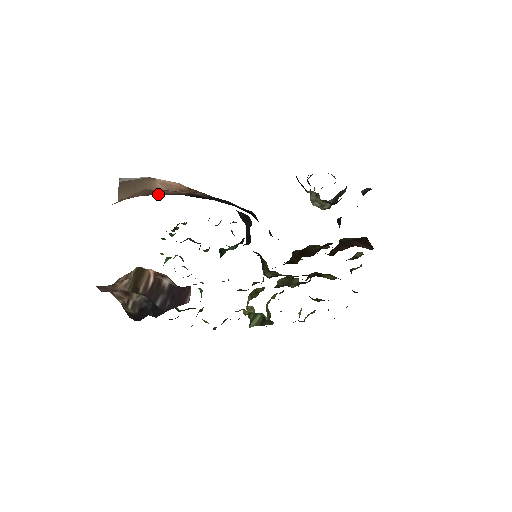
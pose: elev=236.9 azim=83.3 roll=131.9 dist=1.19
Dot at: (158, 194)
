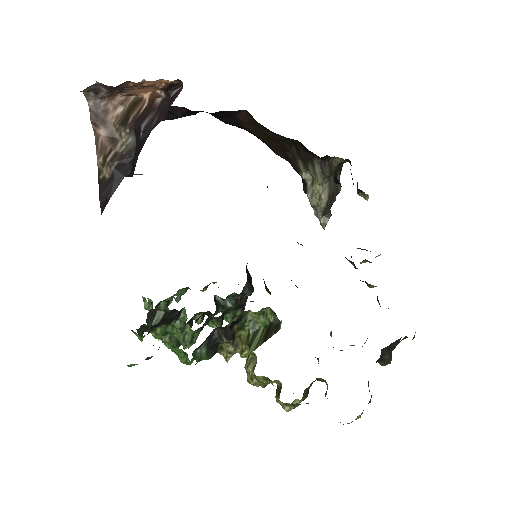
Dot at: occluded
